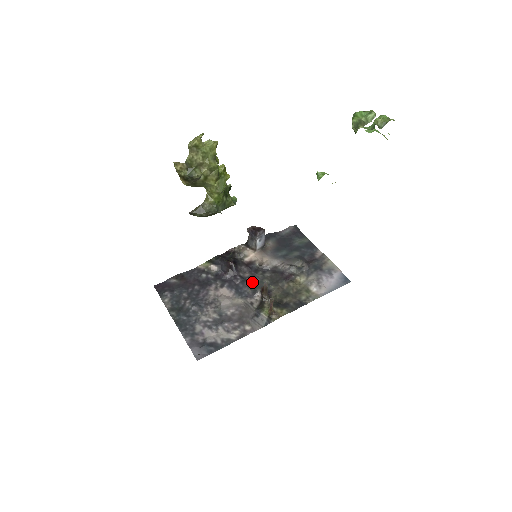
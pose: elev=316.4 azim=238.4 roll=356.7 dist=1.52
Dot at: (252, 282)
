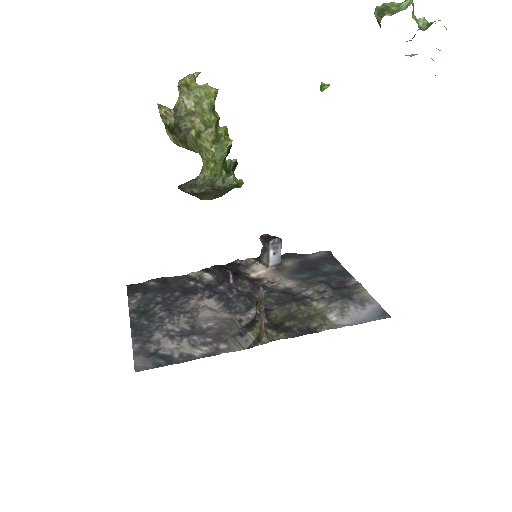
Dot at: (250, 298)
